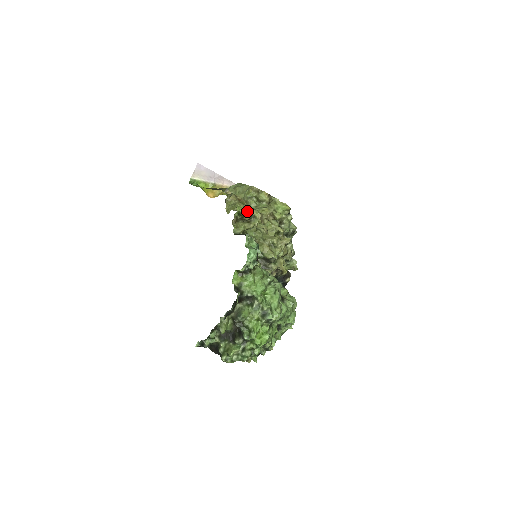
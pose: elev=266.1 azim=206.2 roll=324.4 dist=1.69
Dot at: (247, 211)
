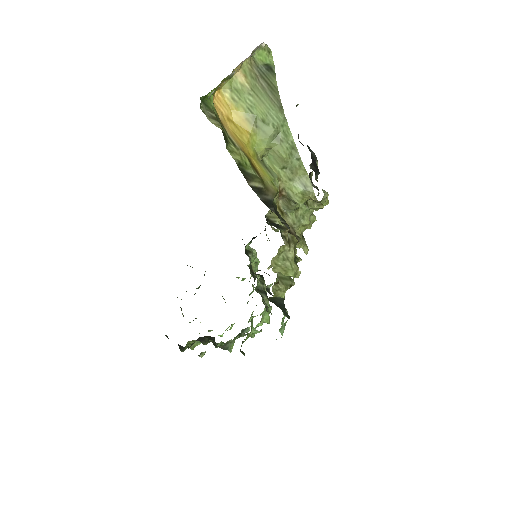
Dot at: occluded
